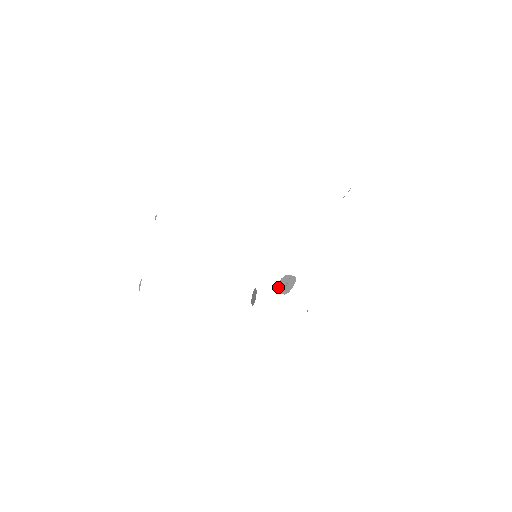
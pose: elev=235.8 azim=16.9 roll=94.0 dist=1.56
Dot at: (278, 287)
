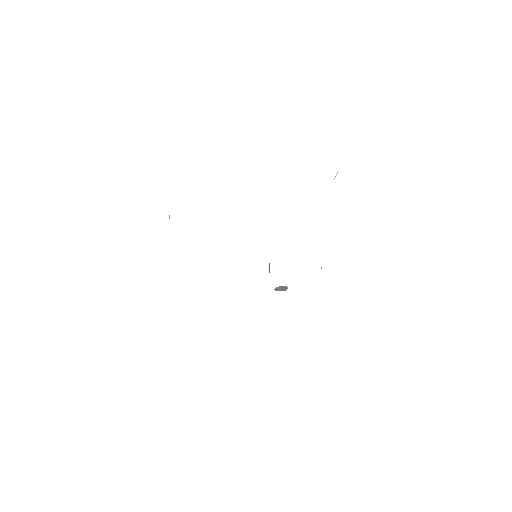
Dot at: (276, 290)
